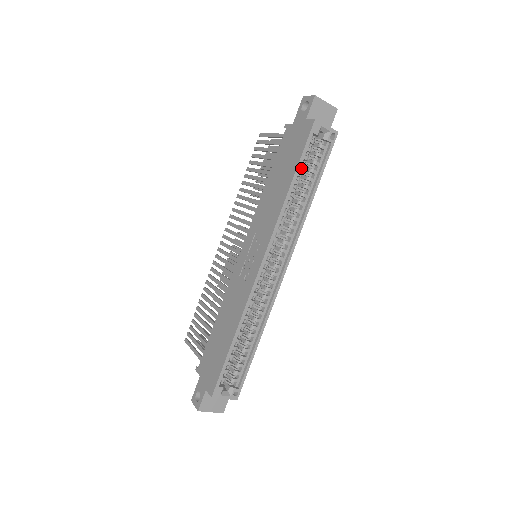
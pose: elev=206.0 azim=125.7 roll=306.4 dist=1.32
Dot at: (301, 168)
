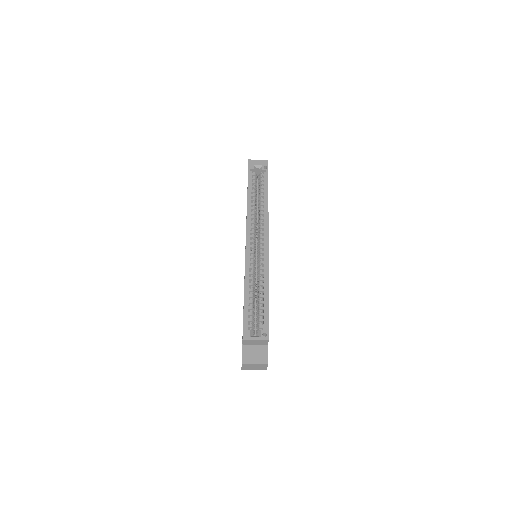
Dot at: (255, 190)
